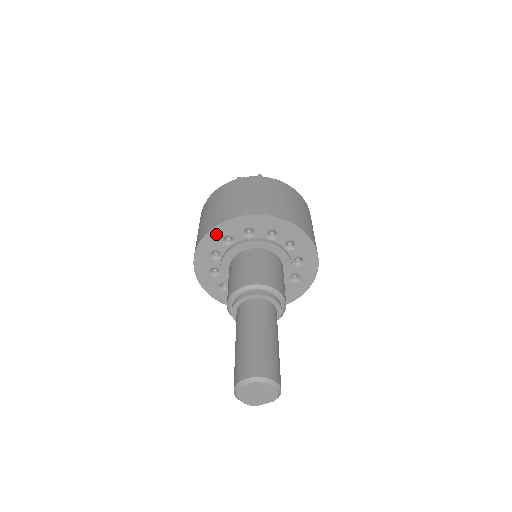
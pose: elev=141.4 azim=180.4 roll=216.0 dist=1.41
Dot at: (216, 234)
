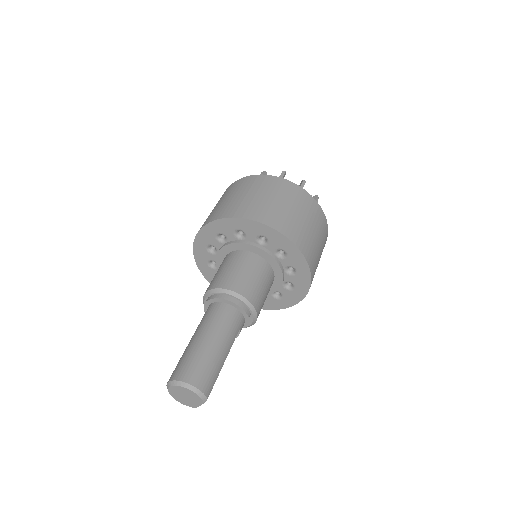
Dot at: (200, 246)
